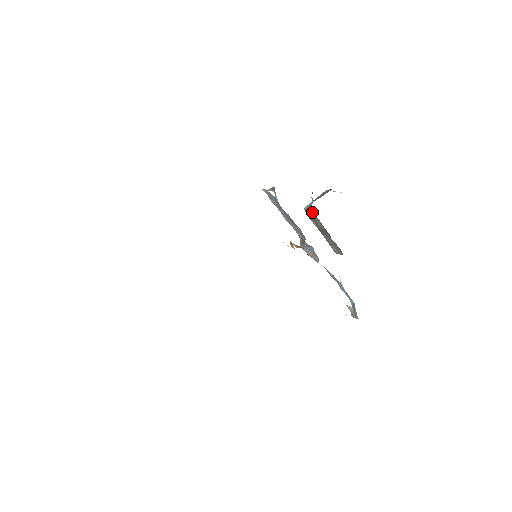
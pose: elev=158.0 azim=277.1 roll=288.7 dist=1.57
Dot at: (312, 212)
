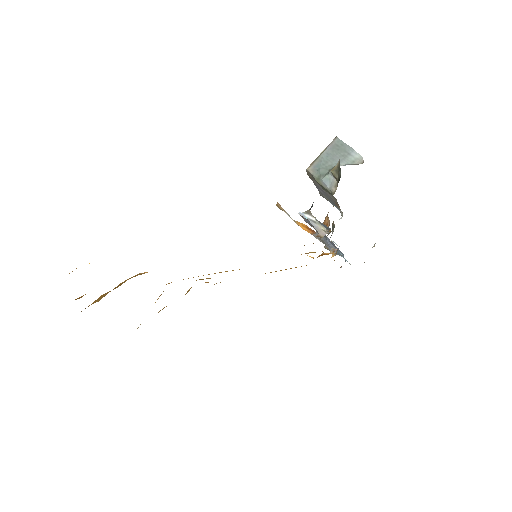
Dot at: (331, 194)
